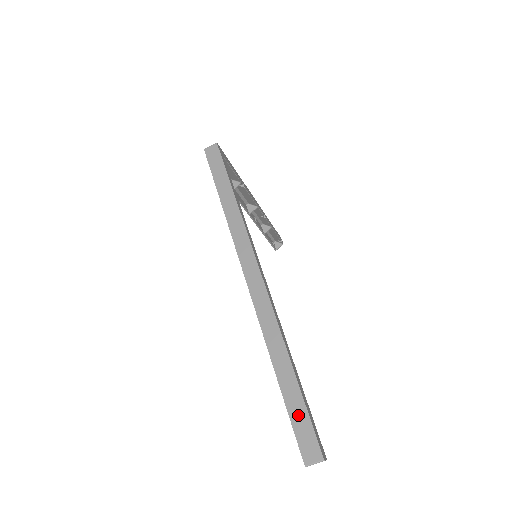
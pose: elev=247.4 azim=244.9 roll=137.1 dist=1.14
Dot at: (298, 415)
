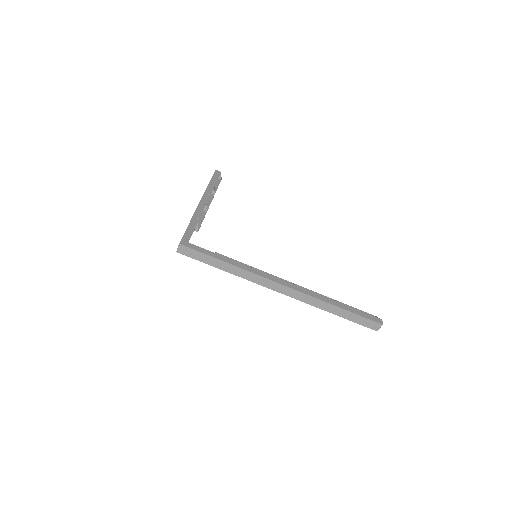
Dot at: (358, 320)
